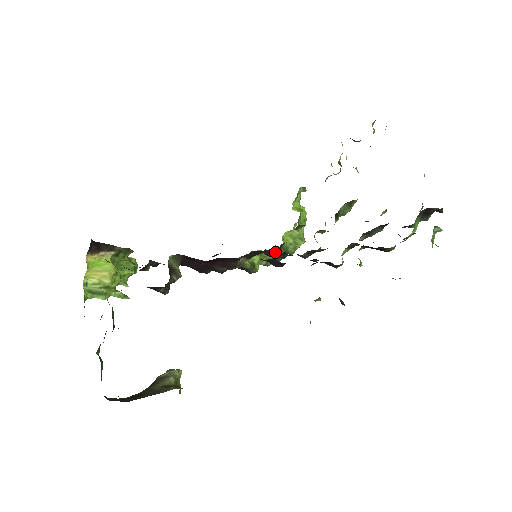
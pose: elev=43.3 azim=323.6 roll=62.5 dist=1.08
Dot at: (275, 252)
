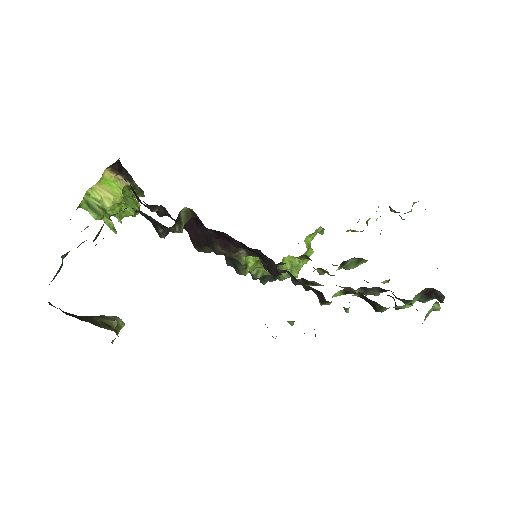
Dot at: occluded
